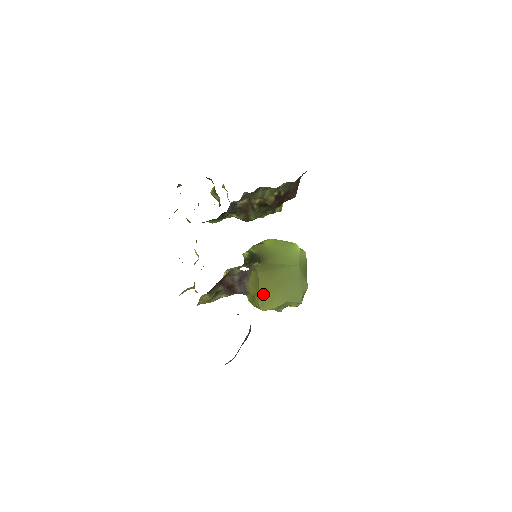
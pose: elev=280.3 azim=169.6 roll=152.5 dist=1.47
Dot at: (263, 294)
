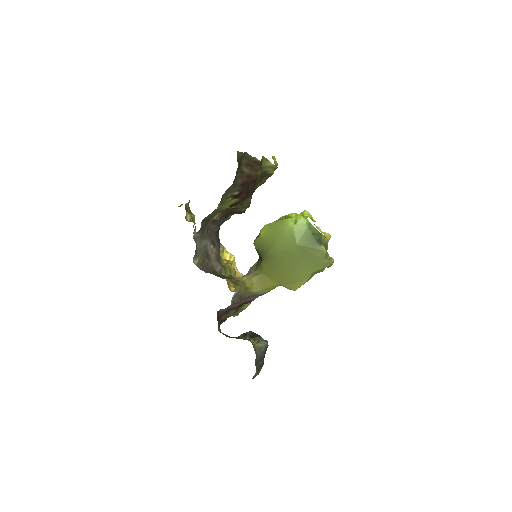
Dot at: (283, 282)
